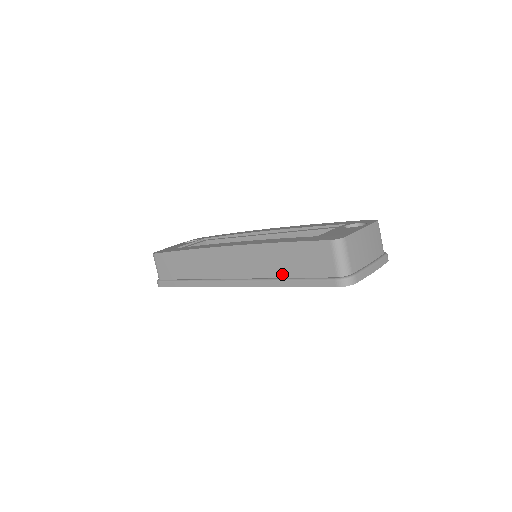
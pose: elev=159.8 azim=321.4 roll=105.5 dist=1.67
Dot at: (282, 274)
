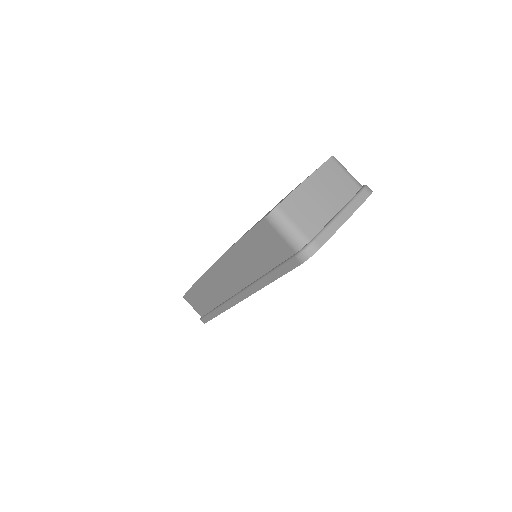
Dot at: (260, 272)
